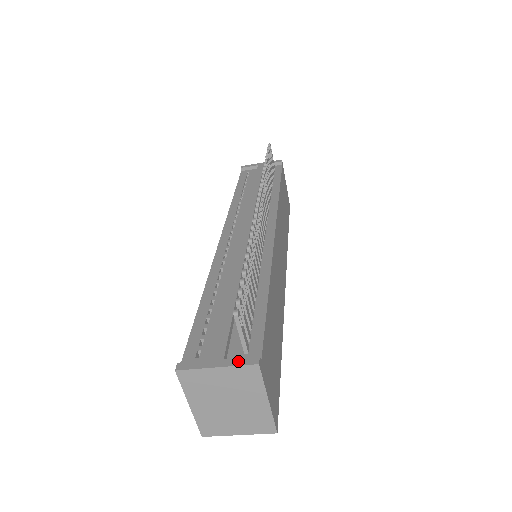
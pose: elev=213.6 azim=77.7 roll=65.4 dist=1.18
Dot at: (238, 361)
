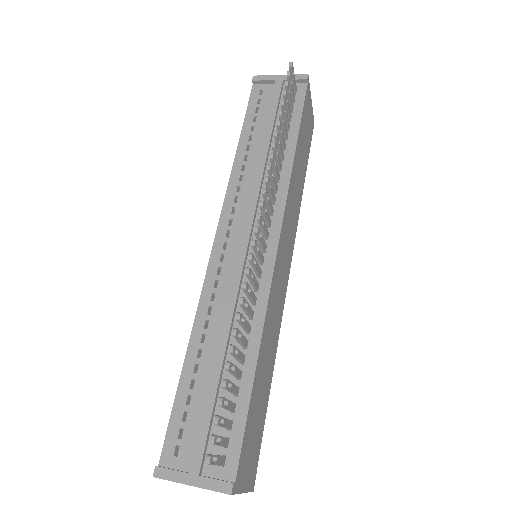
Dot at: (212, 484)
